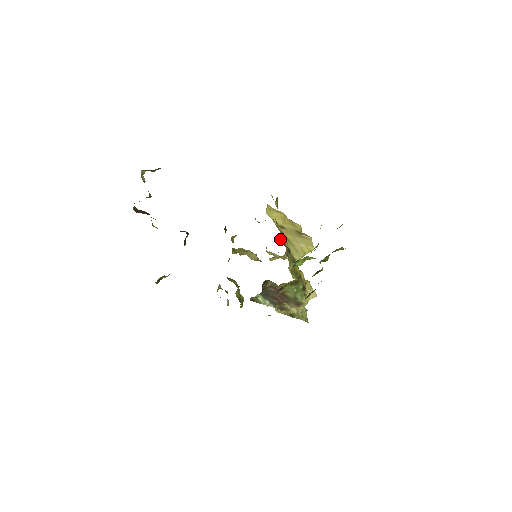
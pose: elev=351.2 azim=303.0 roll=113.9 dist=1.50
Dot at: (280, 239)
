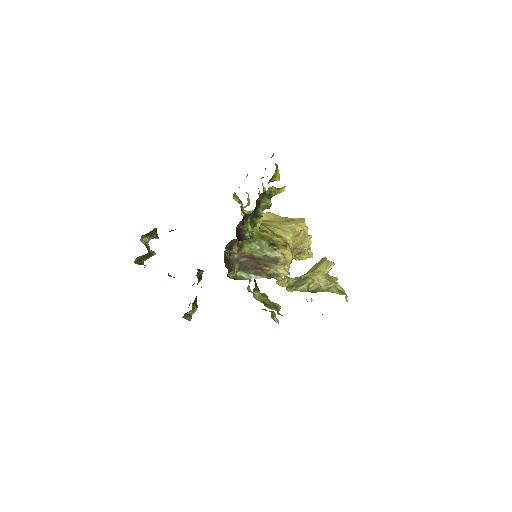
Dot at: occluded
